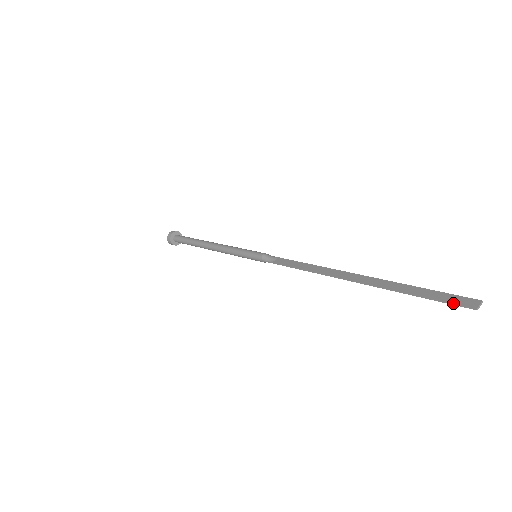
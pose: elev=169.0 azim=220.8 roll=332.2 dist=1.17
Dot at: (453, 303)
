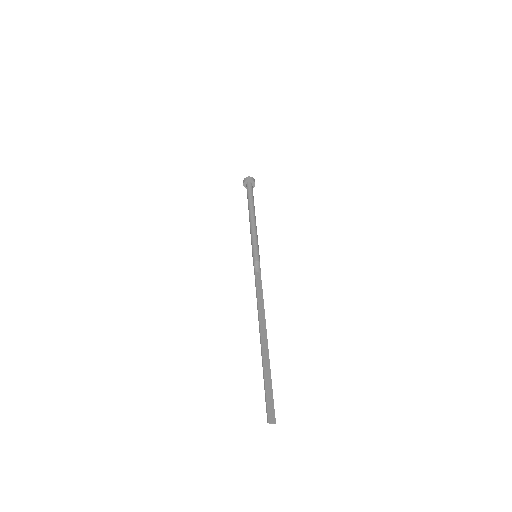
Dot at: (267, 406)
